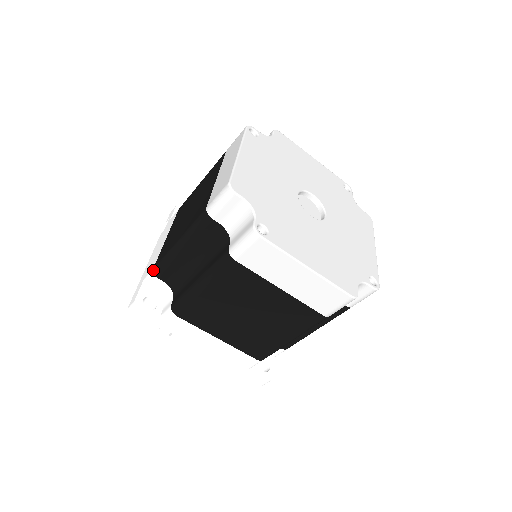
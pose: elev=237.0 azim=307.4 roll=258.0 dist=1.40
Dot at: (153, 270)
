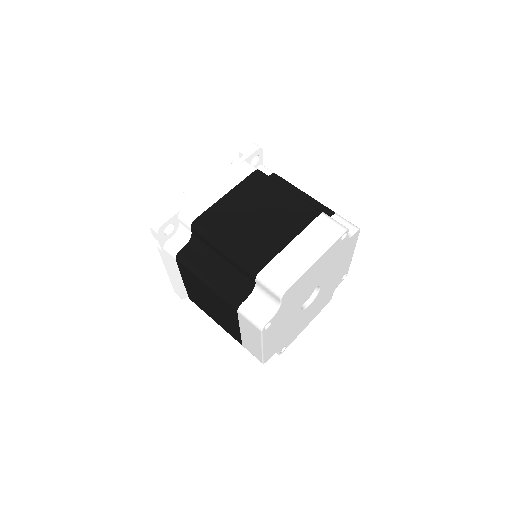
Dot at: (194, 221)
